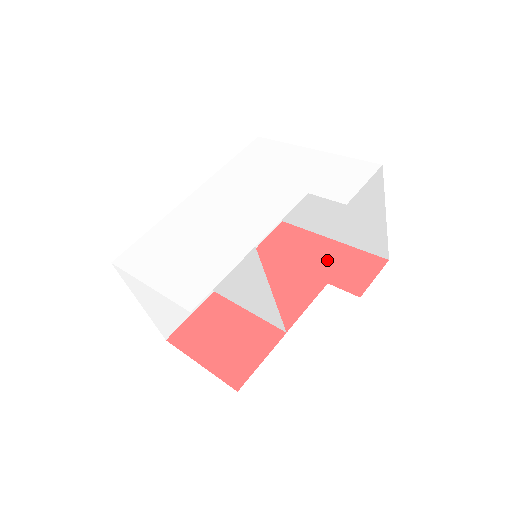
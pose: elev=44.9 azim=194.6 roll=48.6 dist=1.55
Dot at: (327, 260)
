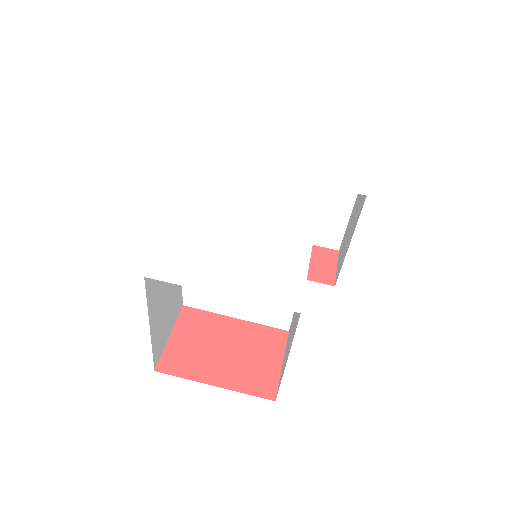
Dot at: occluded
